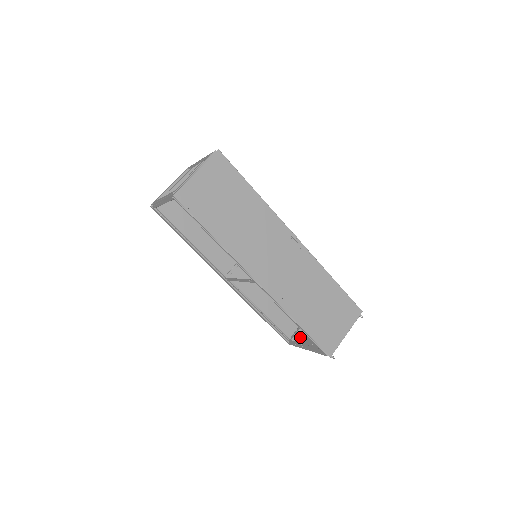
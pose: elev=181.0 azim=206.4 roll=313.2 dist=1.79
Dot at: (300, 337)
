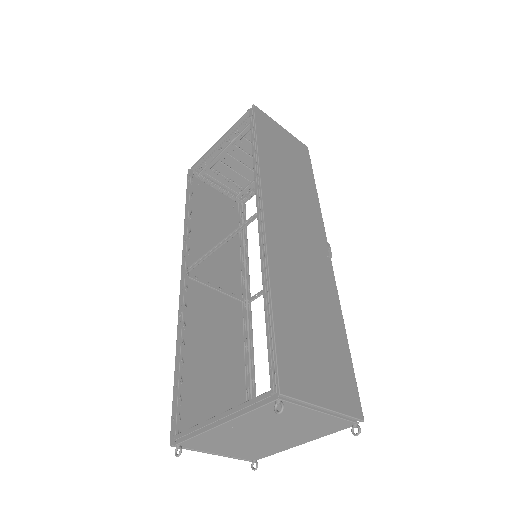
Dot at: (202, 443)
